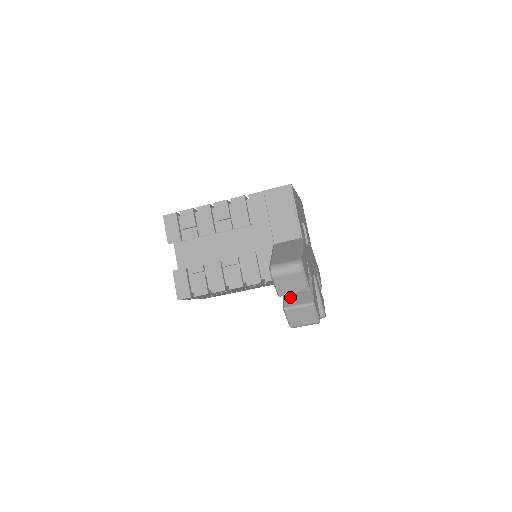
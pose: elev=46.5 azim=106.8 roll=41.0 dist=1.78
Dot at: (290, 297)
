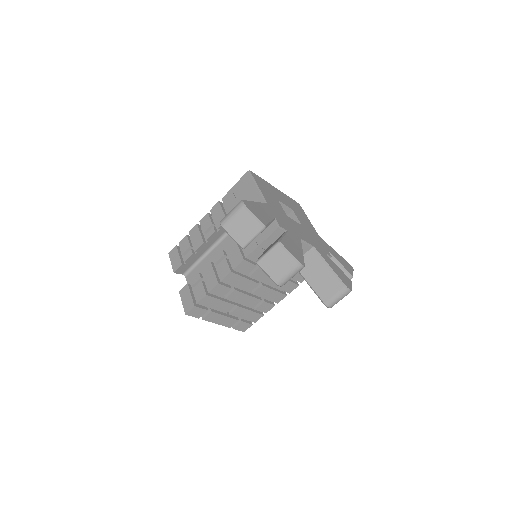
Dot at: occluded
